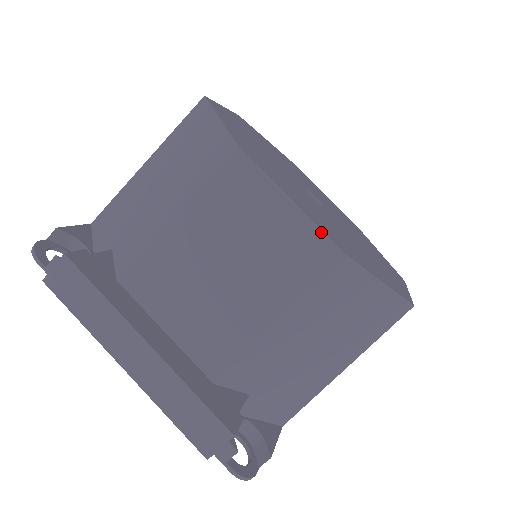
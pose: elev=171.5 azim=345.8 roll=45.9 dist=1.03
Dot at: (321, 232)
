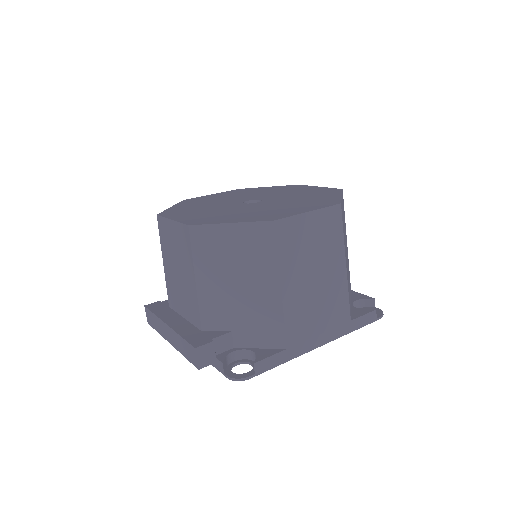
Dot at: (181, 224)
